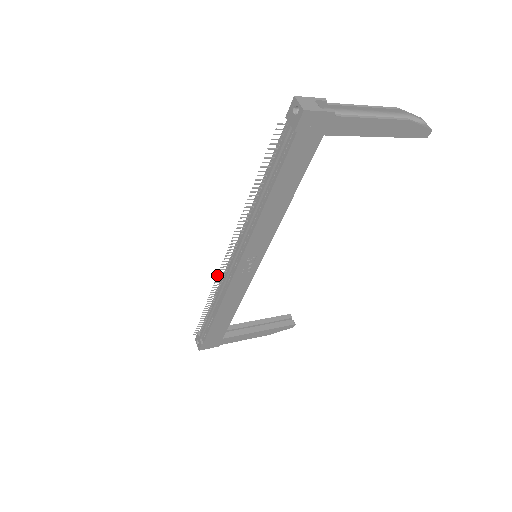
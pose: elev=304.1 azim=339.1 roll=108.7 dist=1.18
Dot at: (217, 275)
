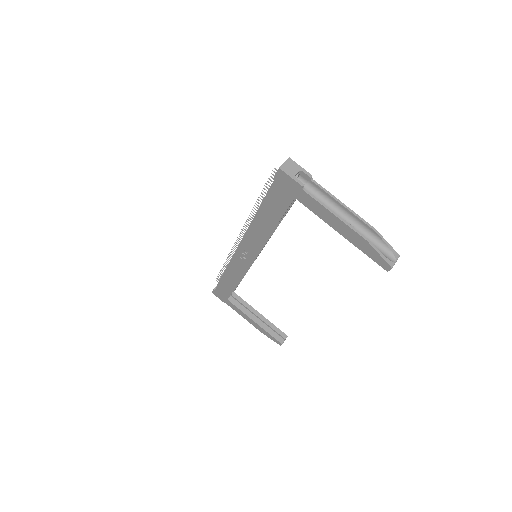
Dot at: (232, 247)
